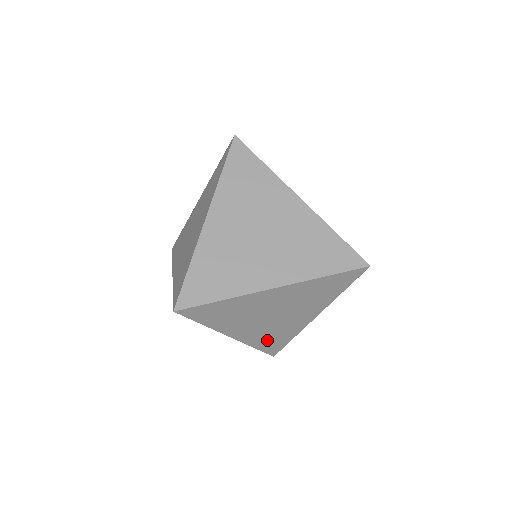
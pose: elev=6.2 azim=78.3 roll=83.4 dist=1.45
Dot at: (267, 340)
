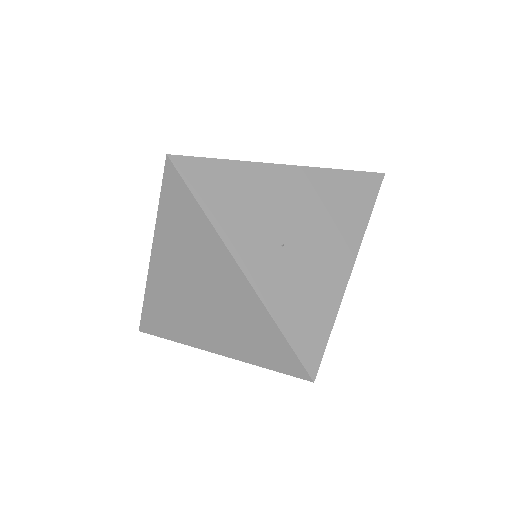
Dot at: occluded
